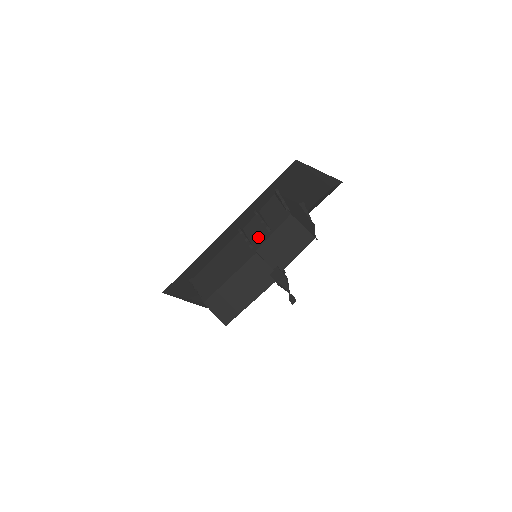
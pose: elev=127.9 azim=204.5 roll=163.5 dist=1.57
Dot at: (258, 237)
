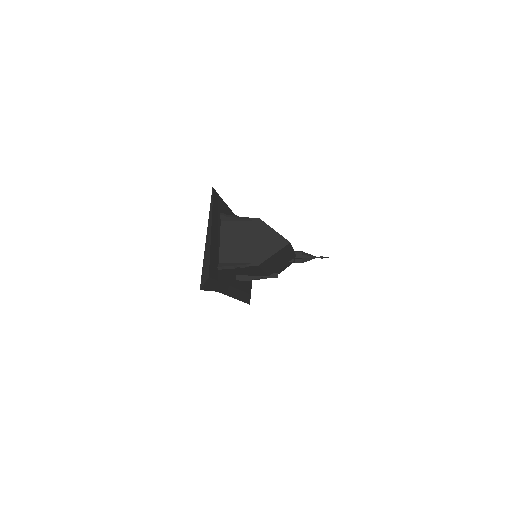
Dot at: occluded
